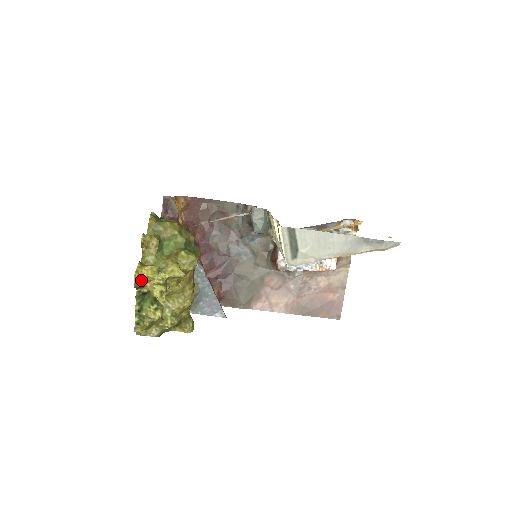
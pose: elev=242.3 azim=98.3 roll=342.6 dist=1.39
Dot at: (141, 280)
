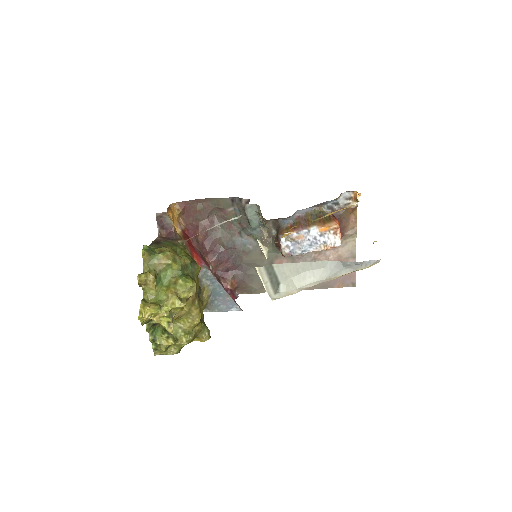
Dot at: (146, 319)
